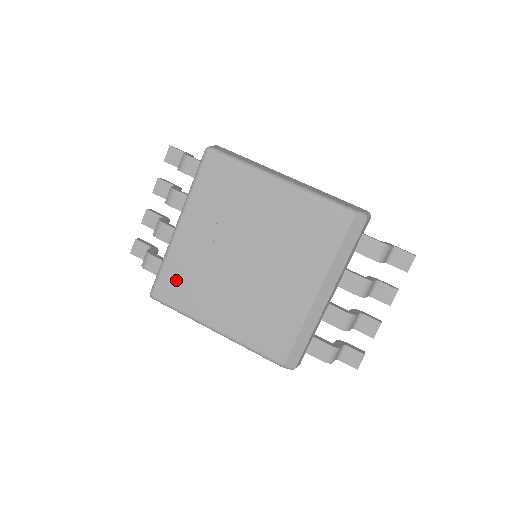
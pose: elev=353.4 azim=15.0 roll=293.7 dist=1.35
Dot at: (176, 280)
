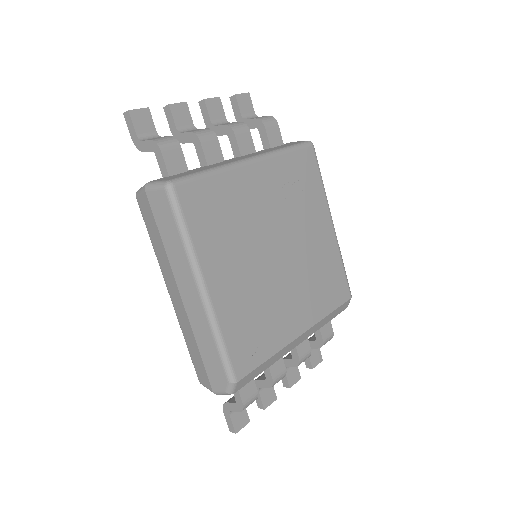
Dot at: (211, 201)
